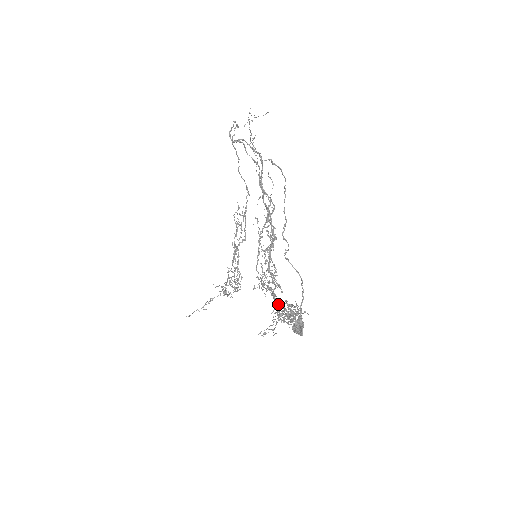
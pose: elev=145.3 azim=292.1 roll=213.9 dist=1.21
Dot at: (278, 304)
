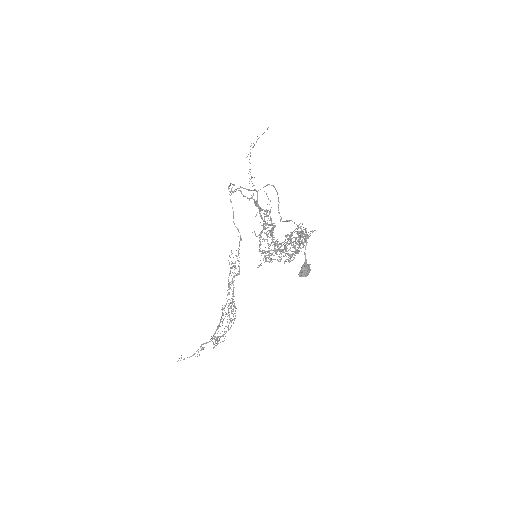
Dot at: occluded
